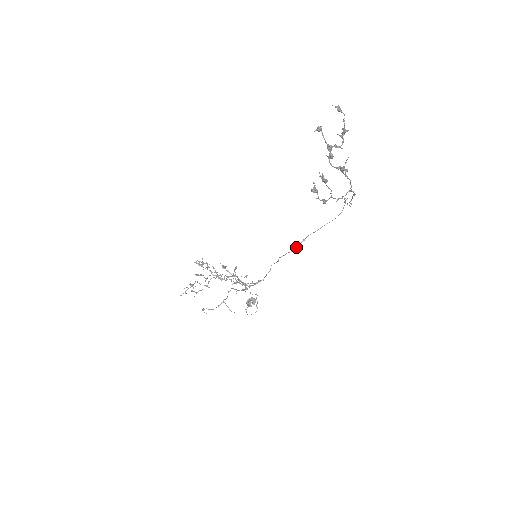
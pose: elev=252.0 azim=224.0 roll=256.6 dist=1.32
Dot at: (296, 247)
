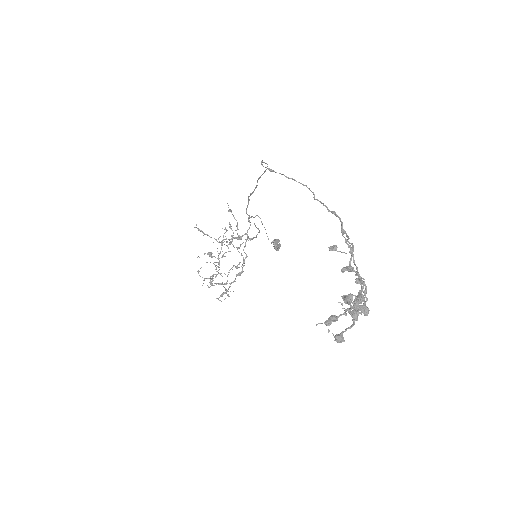
Dot at: (248, 198)
